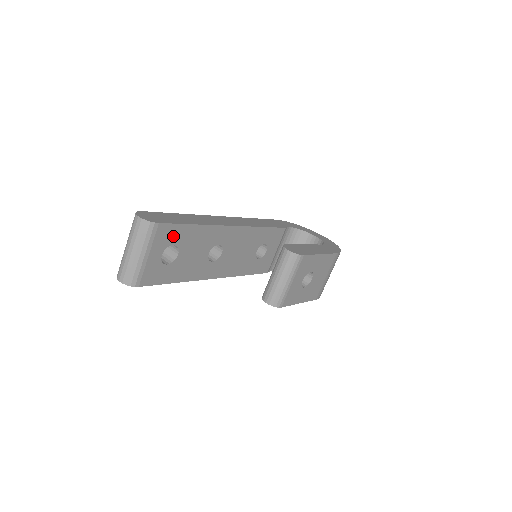
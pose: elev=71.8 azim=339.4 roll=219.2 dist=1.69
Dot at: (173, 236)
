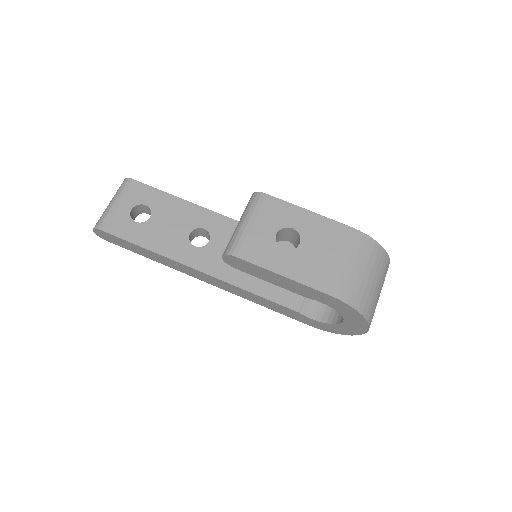
Dot at: (147, 197)
